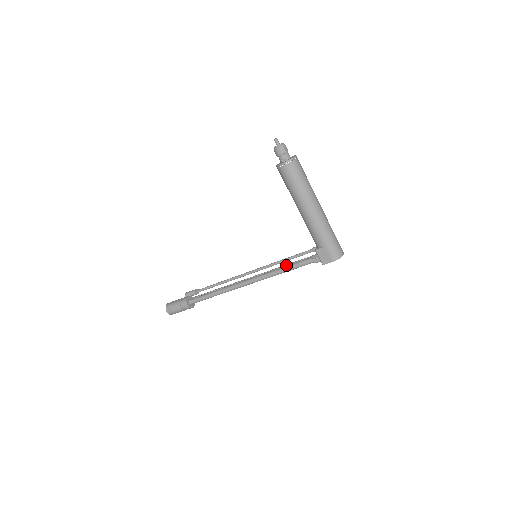
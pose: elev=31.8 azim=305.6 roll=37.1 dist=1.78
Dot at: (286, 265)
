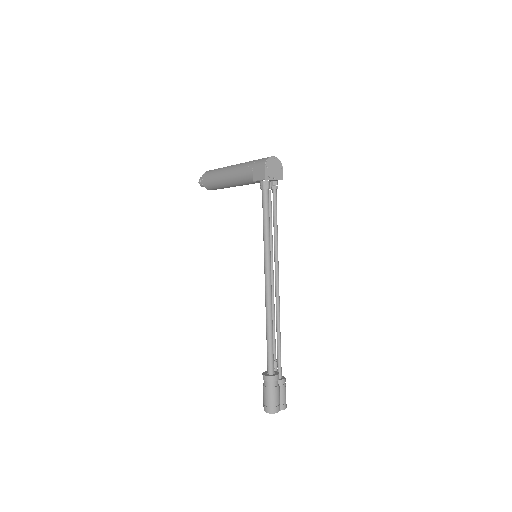
Dot at: occluded
